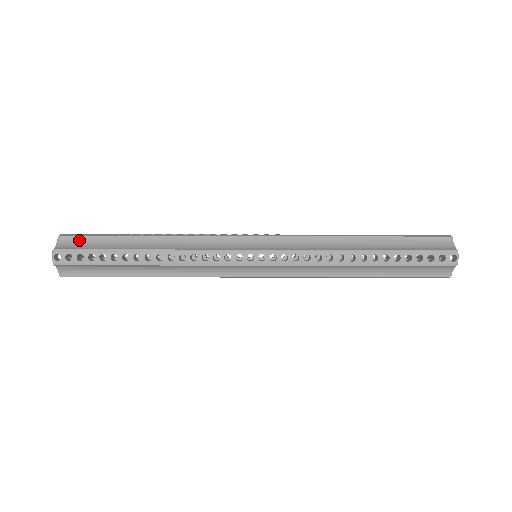
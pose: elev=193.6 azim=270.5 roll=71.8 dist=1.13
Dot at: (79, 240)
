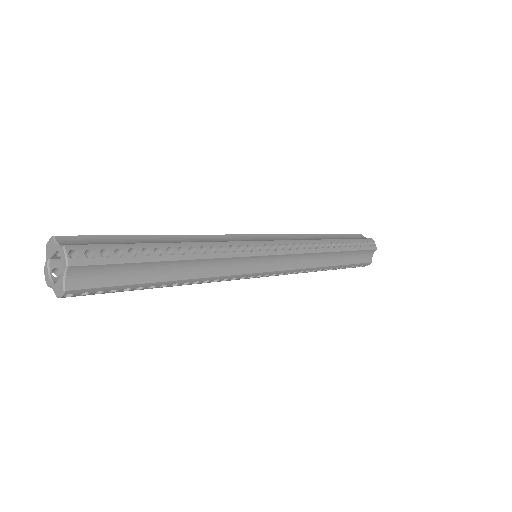
Dot at: (86, 240)
